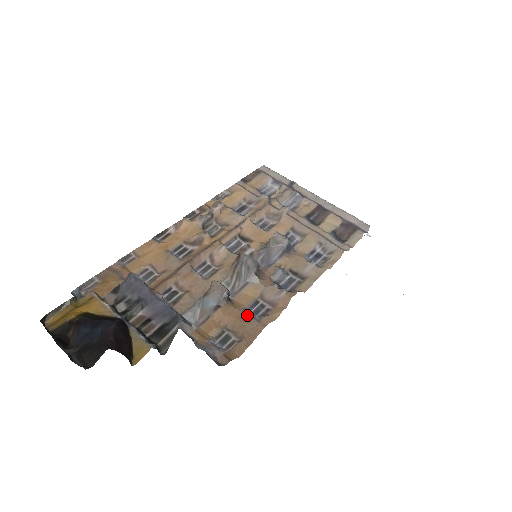
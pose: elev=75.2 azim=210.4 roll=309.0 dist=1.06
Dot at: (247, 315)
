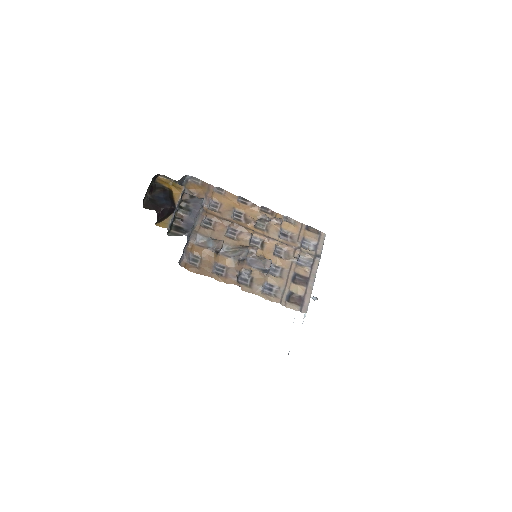
Dot at: (213, 265)
